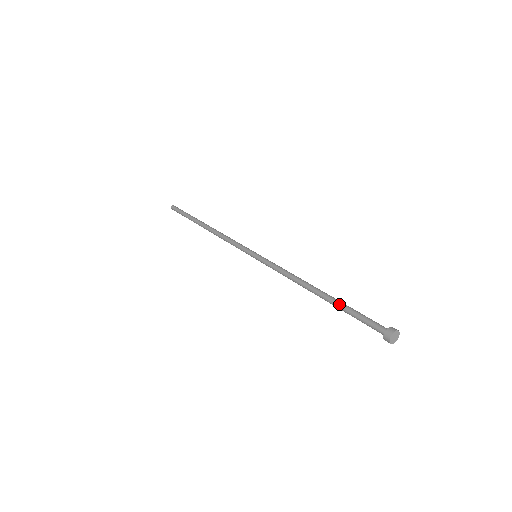
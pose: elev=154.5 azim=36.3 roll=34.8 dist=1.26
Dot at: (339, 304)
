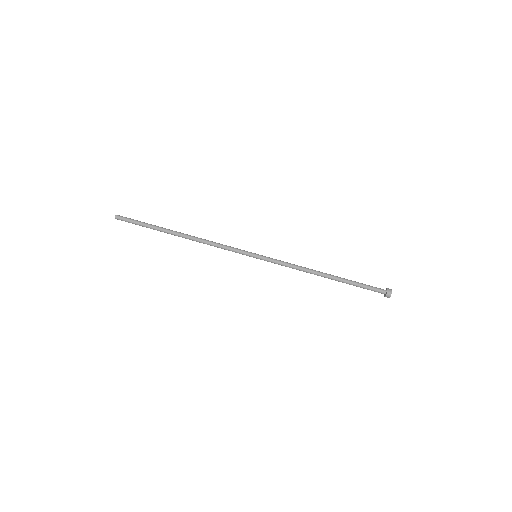
Dot at: occluded
